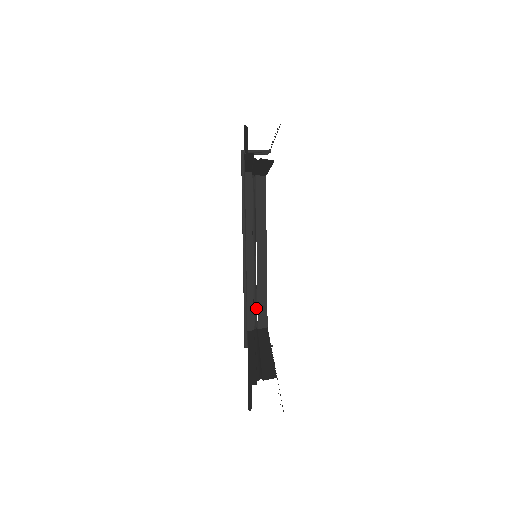
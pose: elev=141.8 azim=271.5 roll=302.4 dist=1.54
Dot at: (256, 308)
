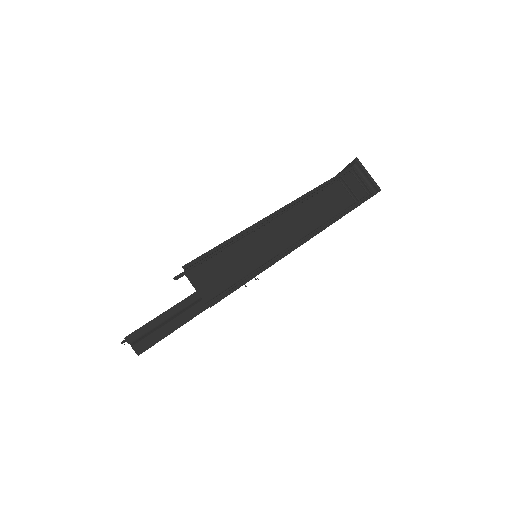
Dot at: occluded
